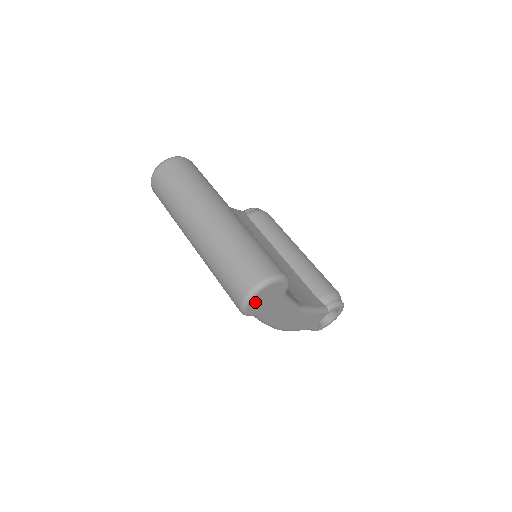
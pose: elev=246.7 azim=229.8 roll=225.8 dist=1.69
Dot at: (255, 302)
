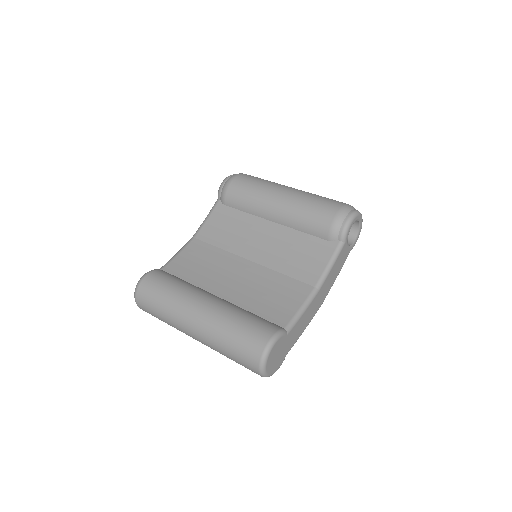
Dot at: (273, 368)
